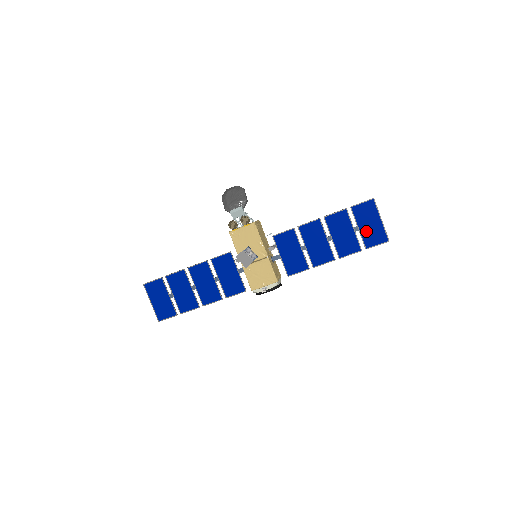
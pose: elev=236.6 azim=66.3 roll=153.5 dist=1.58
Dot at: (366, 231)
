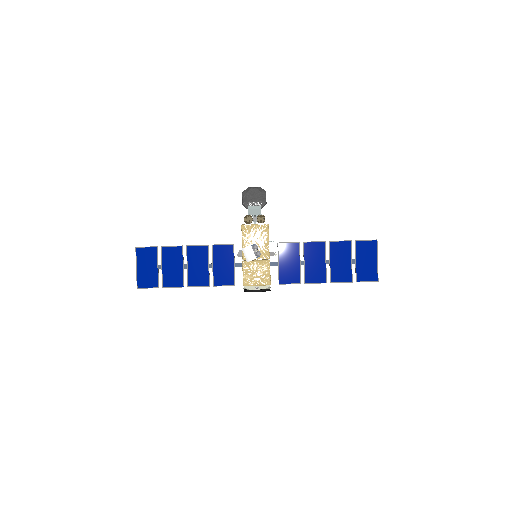
Dot at: (361, 266)
